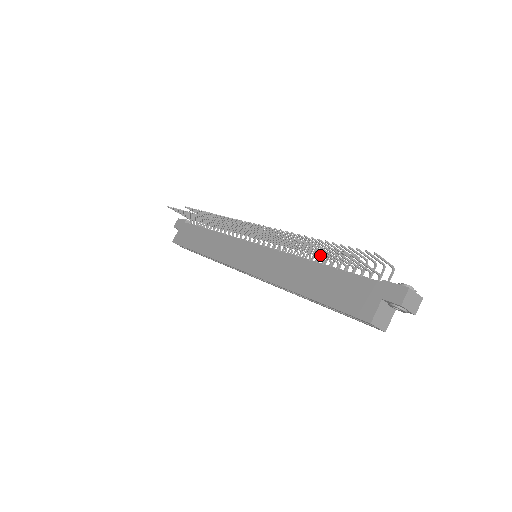
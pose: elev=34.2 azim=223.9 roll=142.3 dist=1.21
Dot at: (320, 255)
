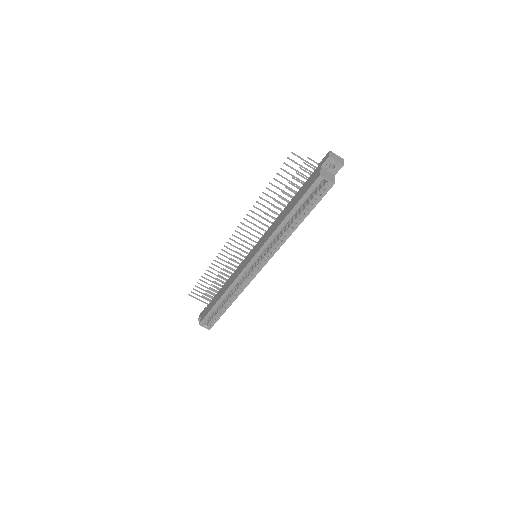
Dot at: occluded
